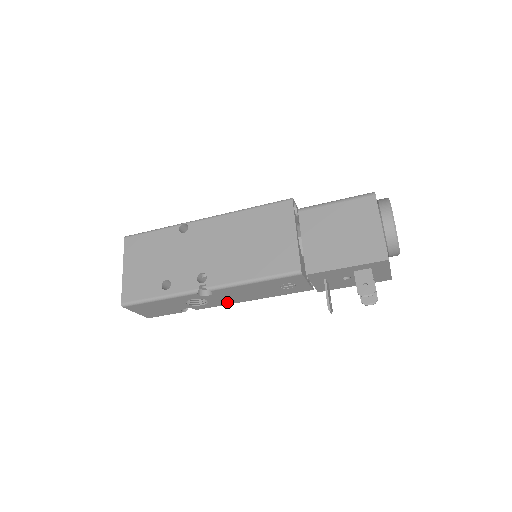
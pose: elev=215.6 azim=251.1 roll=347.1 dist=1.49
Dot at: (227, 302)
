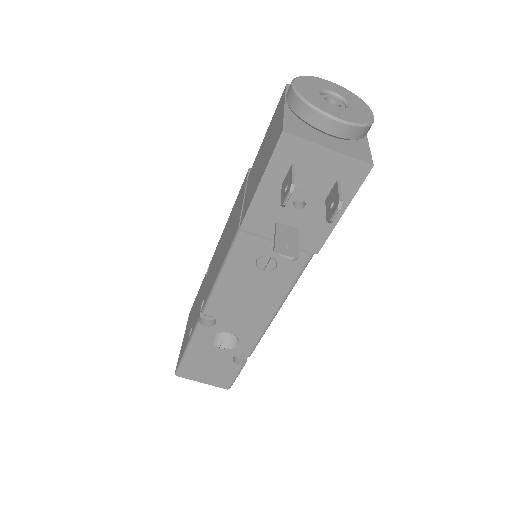
Dot at: (255, 328)
